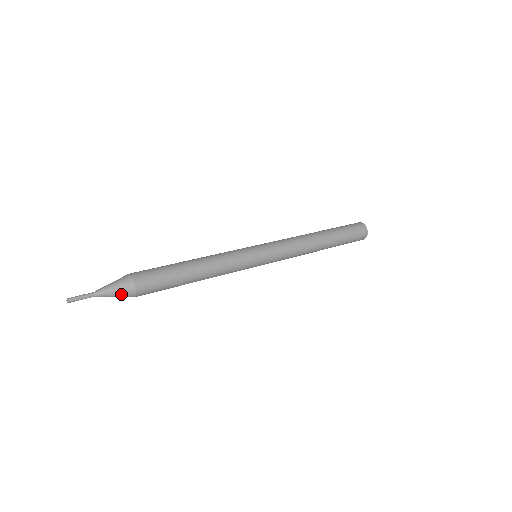
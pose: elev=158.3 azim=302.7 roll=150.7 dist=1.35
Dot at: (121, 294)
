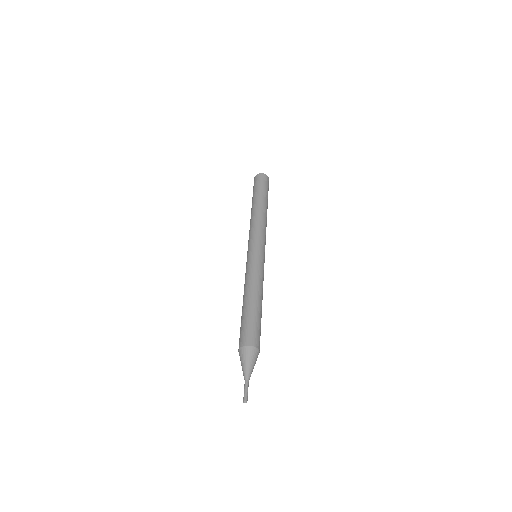
Dot at: occluded
